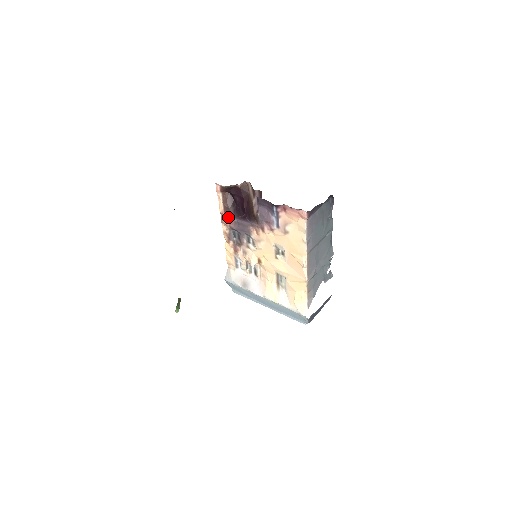
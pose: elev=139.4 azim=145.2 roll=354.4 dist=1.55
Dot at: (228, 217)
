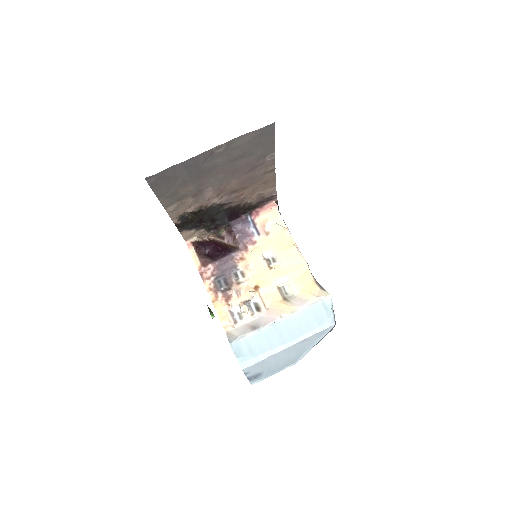
Dot at: (208, 267)
